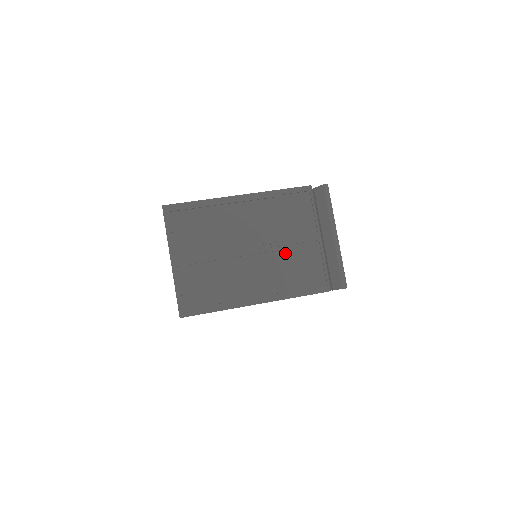
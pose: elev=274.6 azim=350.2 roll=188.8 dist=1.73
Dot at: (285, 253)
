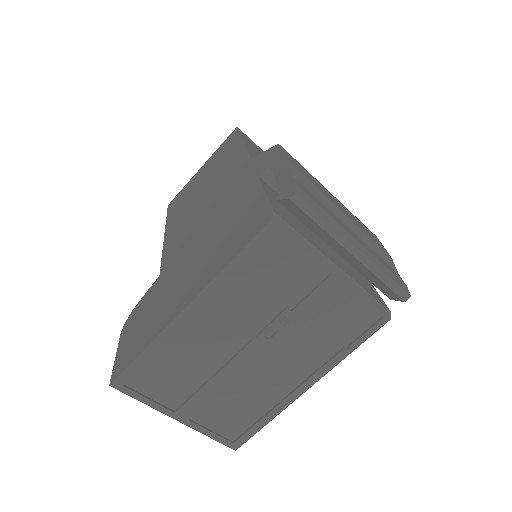
Dot at: (301, 322)
